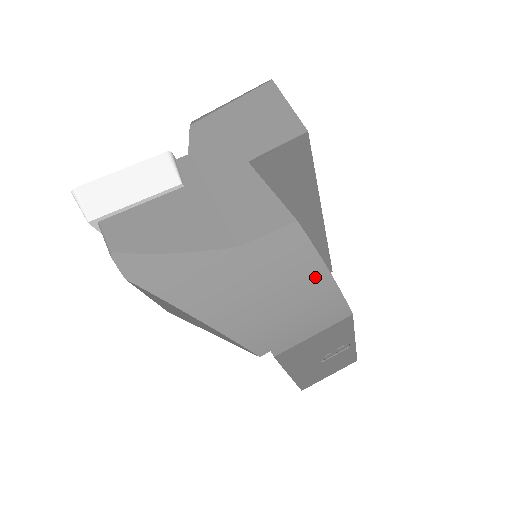
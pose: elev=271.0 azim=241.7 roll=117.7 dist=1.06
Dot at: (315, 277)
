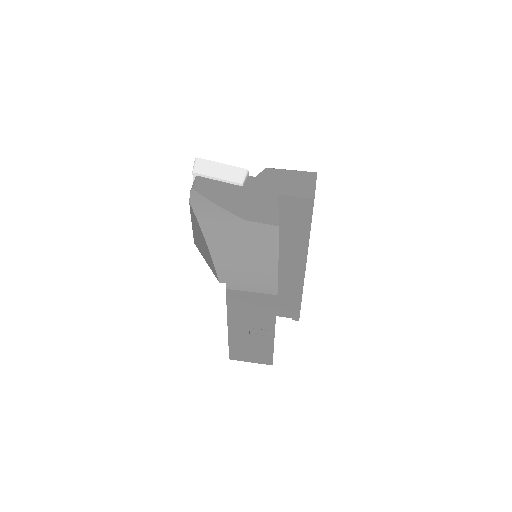
Dot at: (270, 258)
